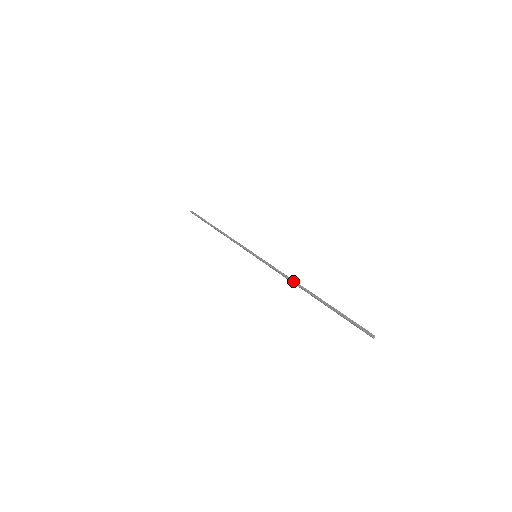
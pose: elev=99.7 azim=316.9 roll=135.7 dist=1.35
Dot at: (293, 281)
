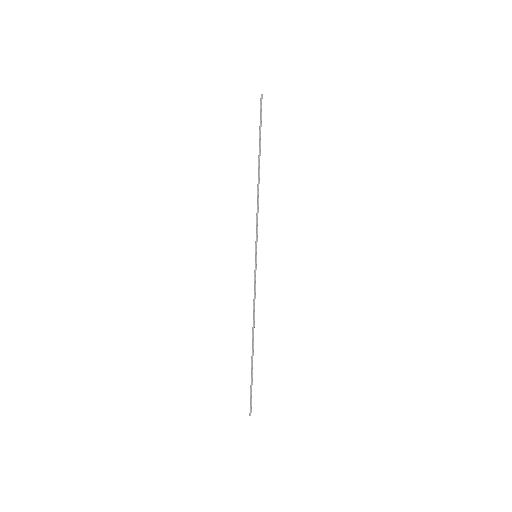
Dot at: (254, 320)
